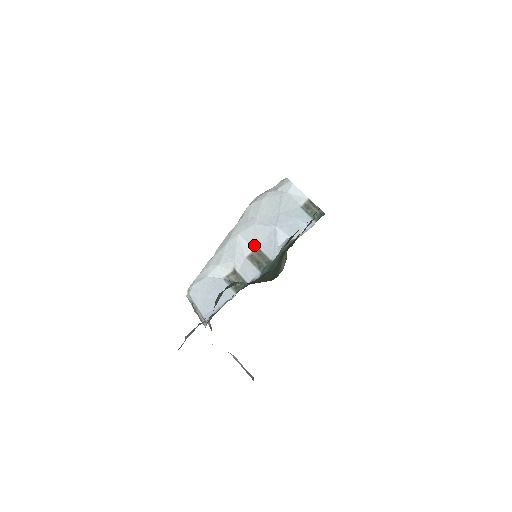
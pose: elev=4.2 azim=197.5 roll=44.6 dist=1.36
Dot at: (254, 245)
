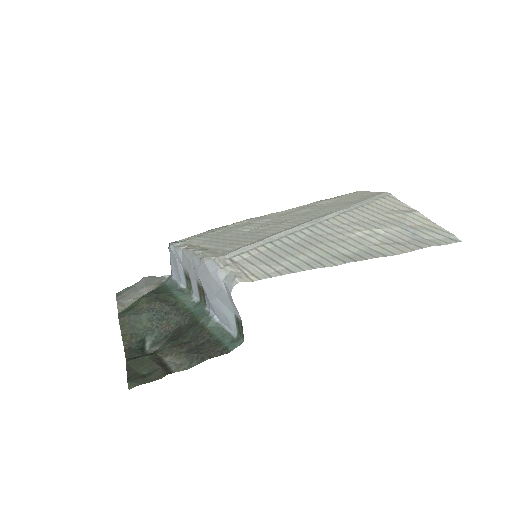
Dot at: occluded
